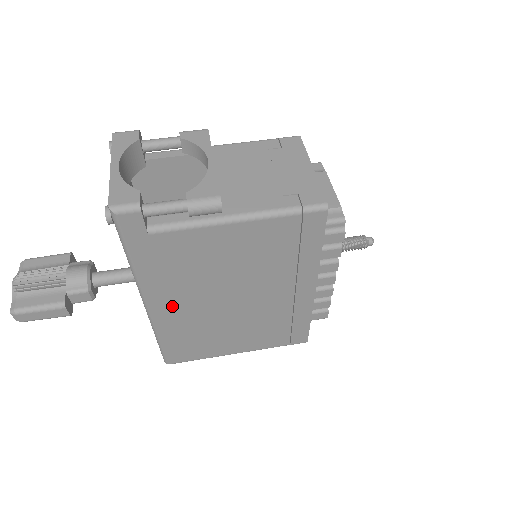
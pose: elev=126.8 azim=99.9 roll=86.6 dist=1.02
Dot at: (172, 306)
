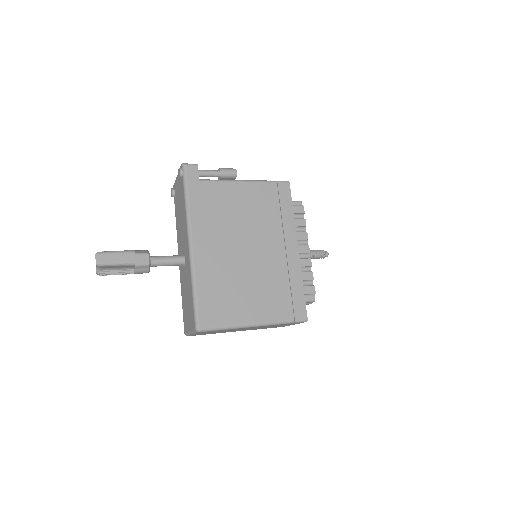
Dot at: (207, 248)
